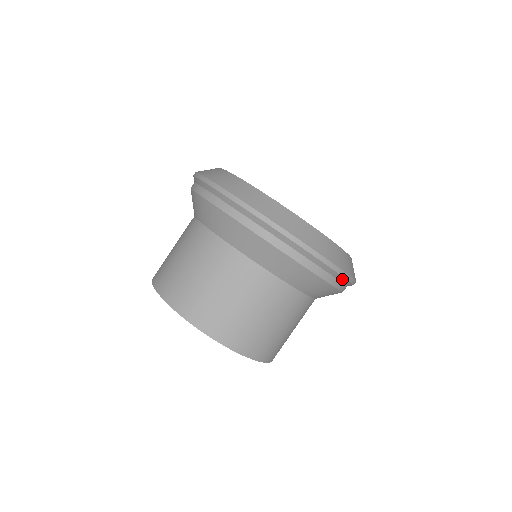
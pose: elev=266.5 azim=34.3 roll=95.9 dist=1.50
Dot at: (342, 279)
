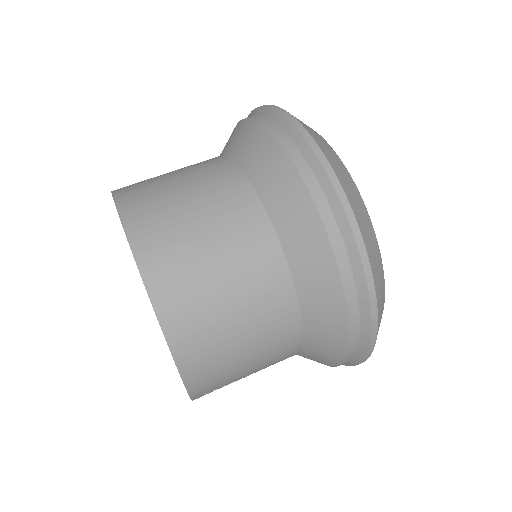
Dot at: (364, 300)
